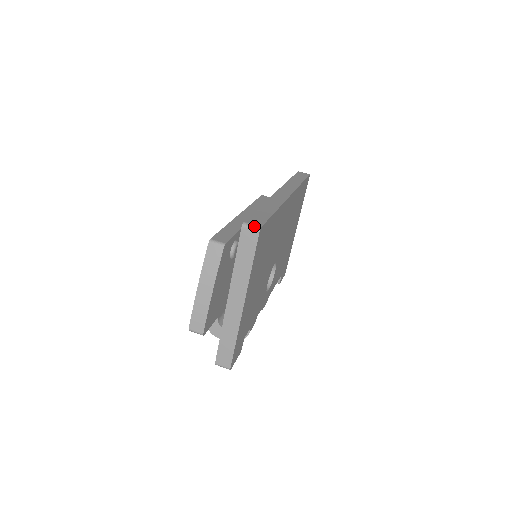
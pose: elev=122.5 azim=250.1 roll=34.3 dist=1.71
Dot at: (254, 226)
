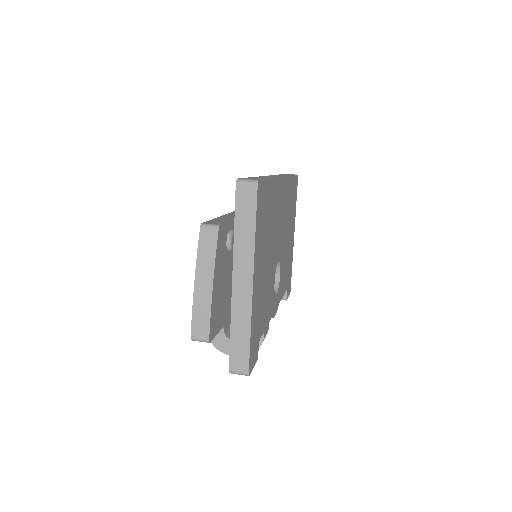
Dot at: (250, 180)
